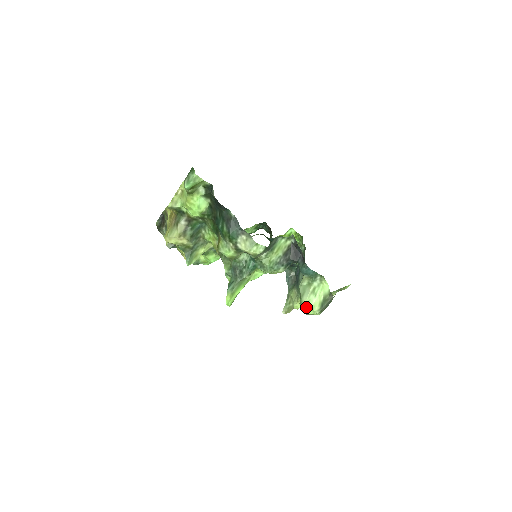
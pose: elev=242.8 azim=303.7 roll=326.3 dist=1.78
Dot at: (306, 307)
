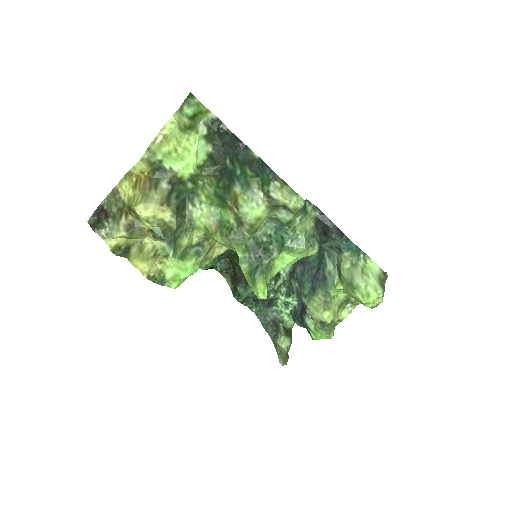
Dot at: (366, 289)
